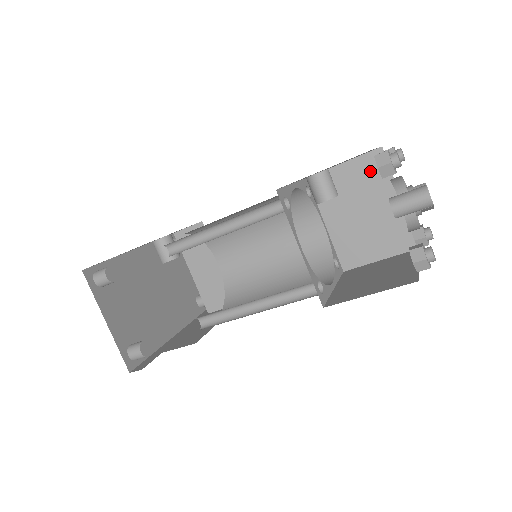
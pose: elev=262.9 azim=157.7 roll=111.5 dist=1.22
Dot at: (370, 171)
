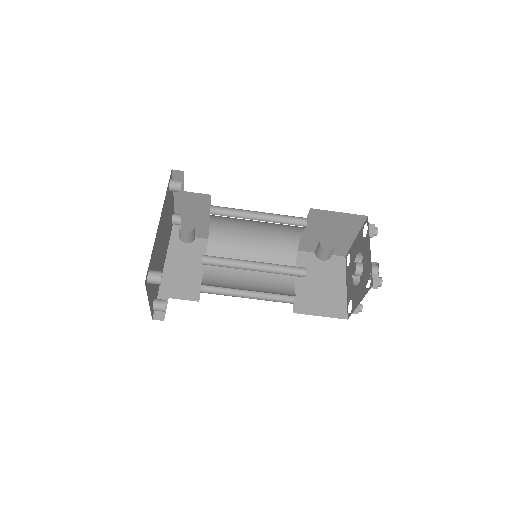
Dot at: (351, 222)
